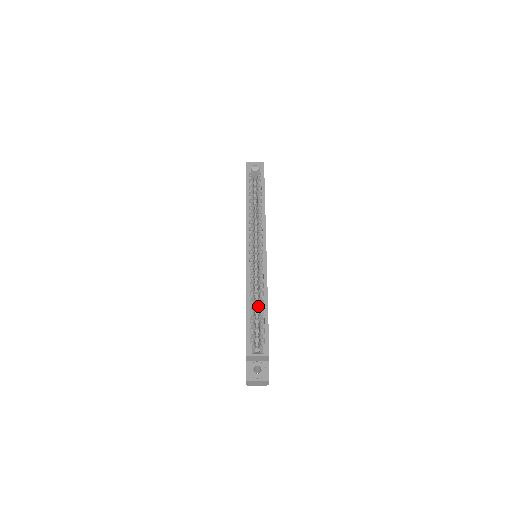
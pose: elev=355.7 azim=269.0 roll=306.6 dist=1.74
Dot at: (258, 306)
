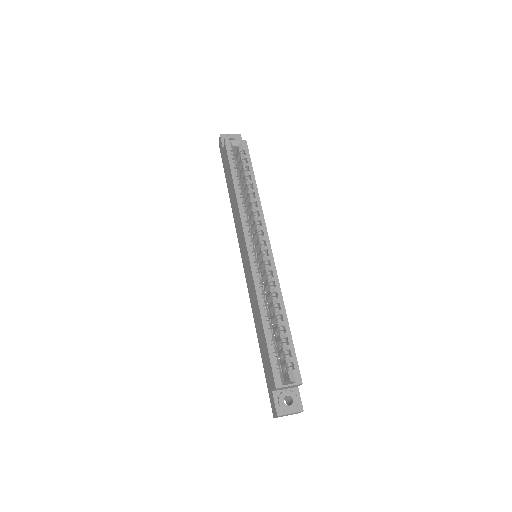
Dot at: (273, 321)
